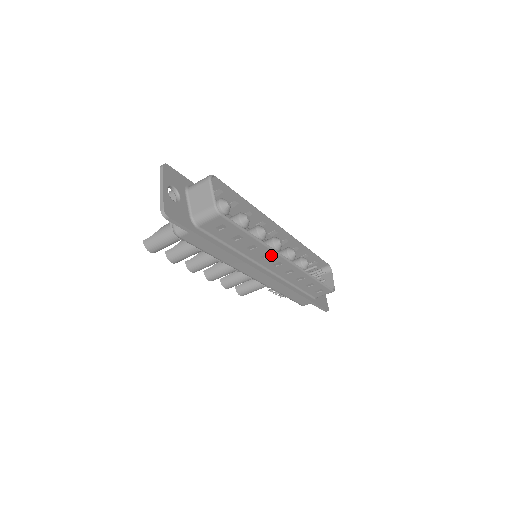
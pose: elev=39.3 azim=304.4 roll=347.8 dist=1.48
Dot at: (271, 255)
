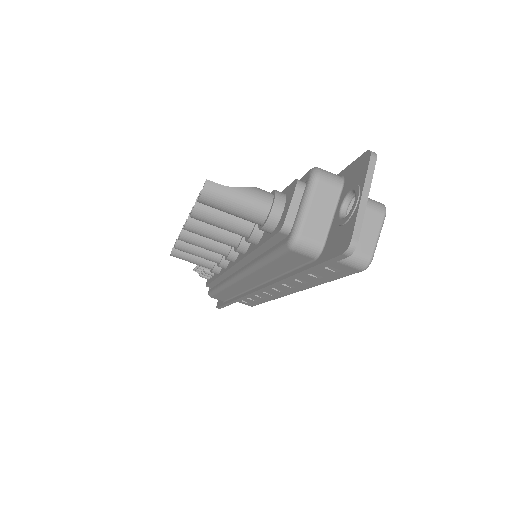
Dot at: (294, 288)
